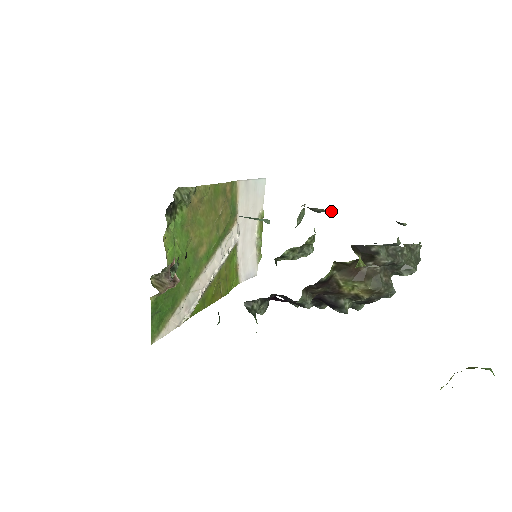
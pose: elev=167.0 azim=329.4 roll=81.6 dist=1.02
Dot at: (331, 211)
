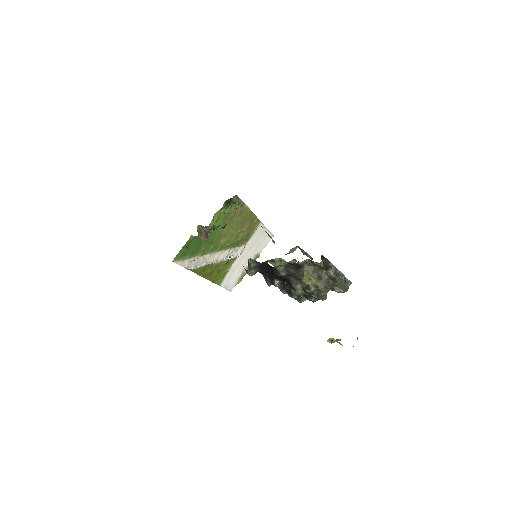
Dot at: occluded
